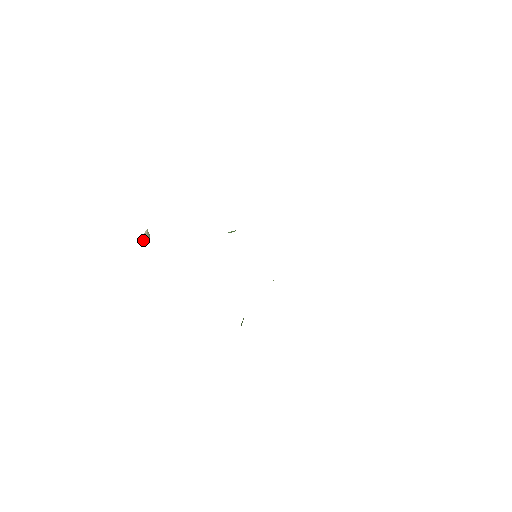
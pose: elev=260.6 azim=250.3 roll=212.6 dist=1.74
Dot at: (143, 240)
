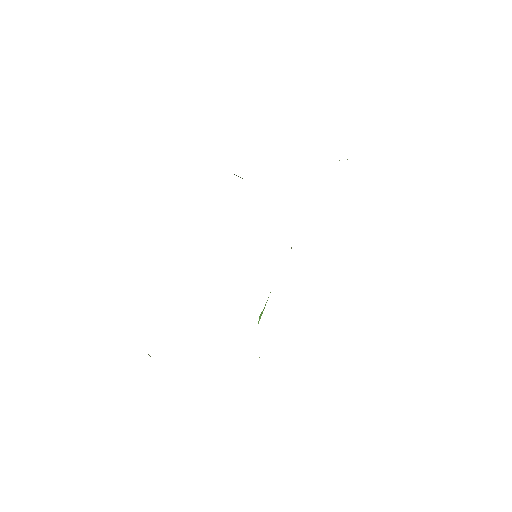
Dot at: occluded
